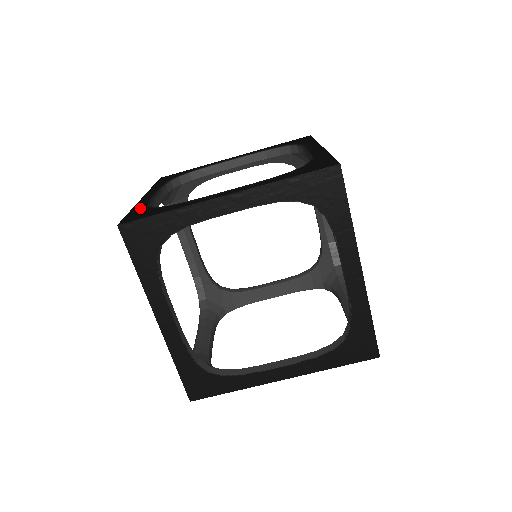
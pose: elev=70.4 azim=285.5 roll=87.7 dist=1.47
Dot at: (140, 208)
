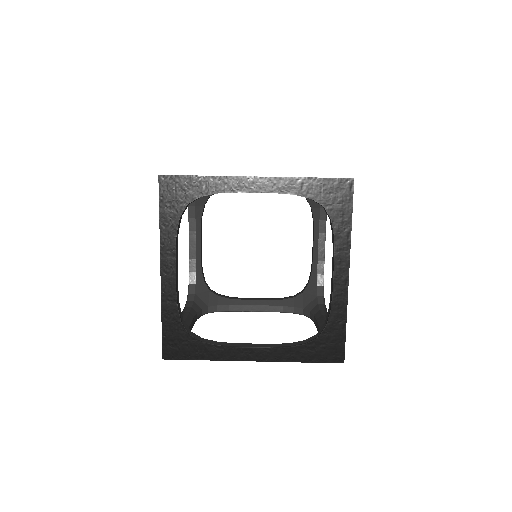
Dot at: occluded
